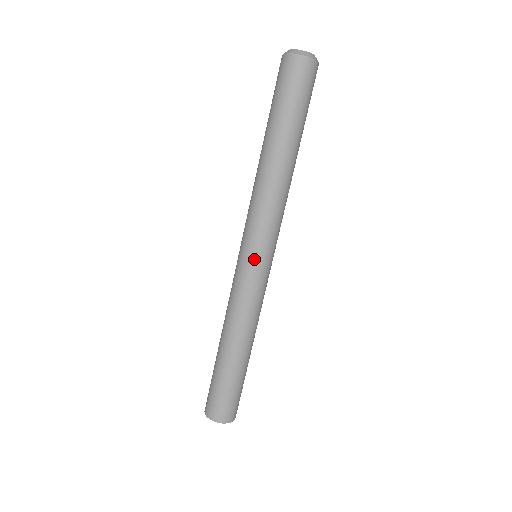
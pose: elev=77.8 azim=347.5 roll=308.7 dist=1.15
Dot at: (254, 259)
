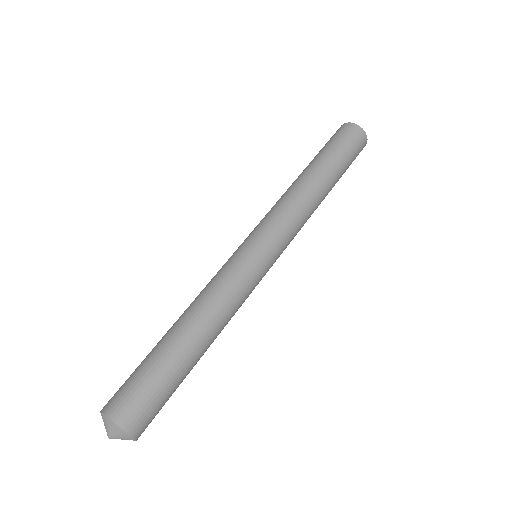
Dot at: (264, 251)
